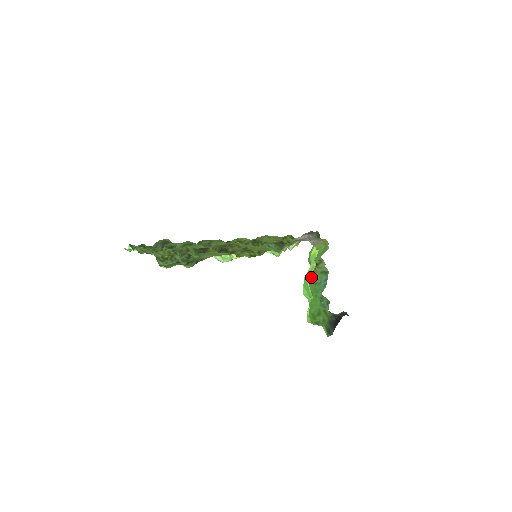
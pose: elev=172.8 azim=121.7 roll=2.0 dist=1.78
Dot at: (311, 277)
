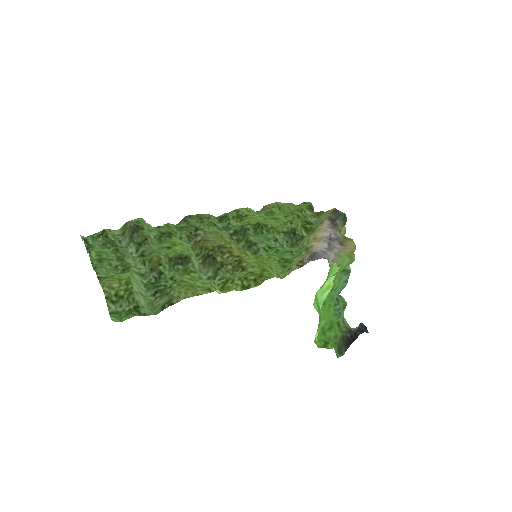
Dot at: occluded
